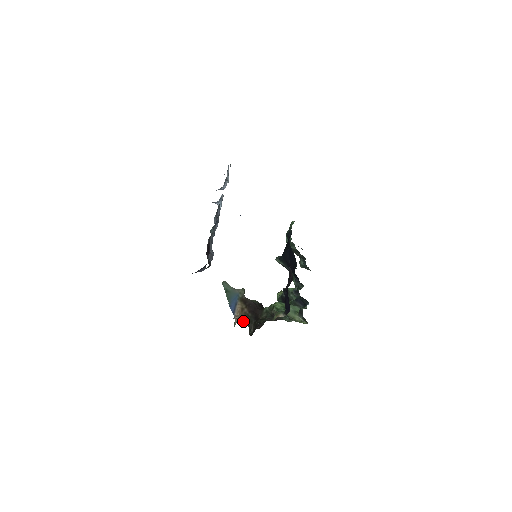
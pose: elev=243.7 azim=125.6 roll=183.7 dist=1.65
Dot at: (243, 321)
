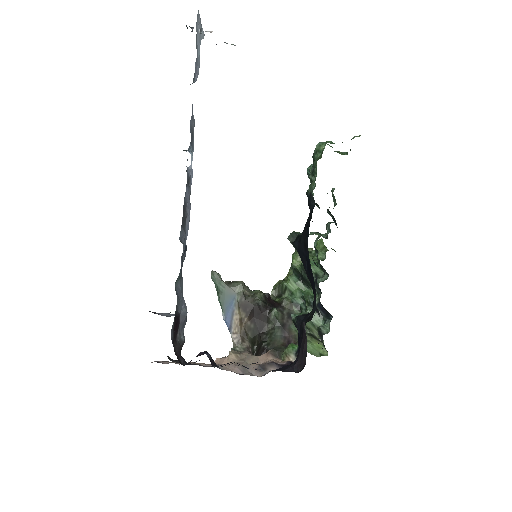
Dot at: (243, 342)
